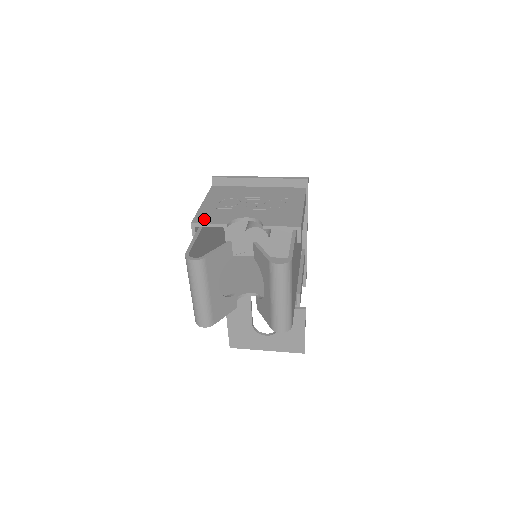
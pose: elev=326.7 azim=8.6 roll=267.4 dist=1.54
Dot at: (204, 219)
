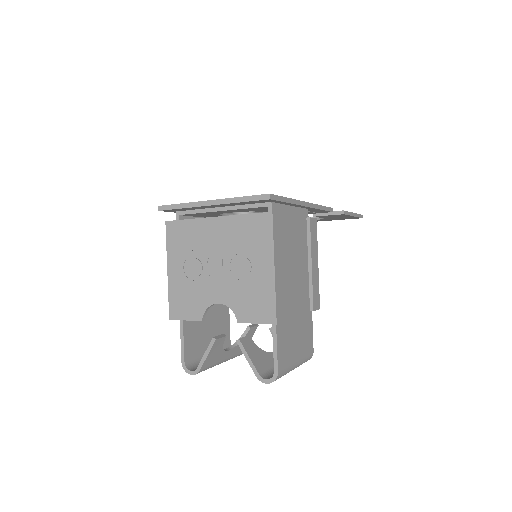
Dot at: (178, 311)
